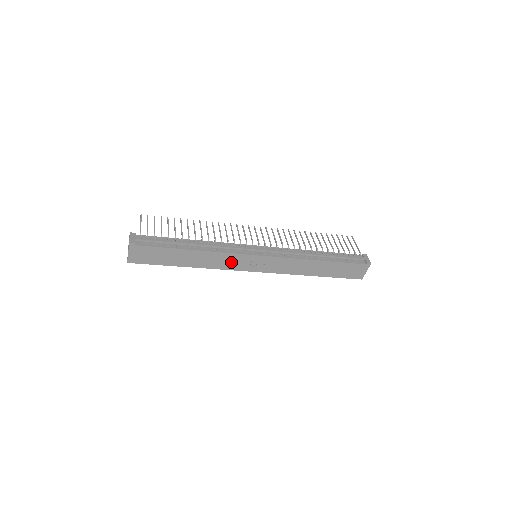
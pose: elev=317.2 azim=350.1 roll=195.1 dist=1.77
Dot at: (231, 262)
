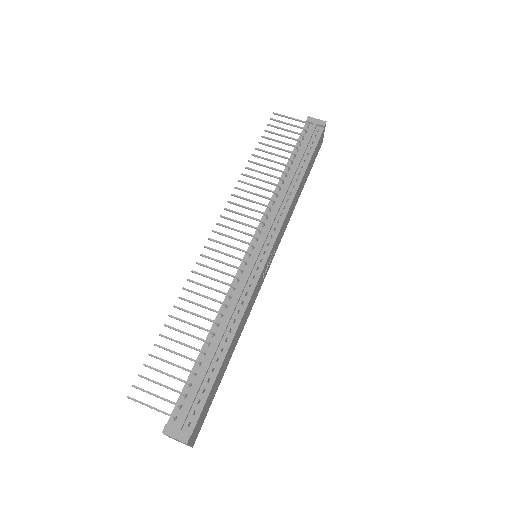
Dot at: (254, 296)
